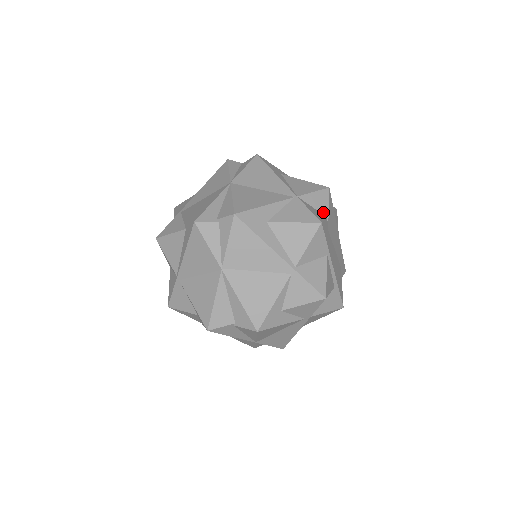
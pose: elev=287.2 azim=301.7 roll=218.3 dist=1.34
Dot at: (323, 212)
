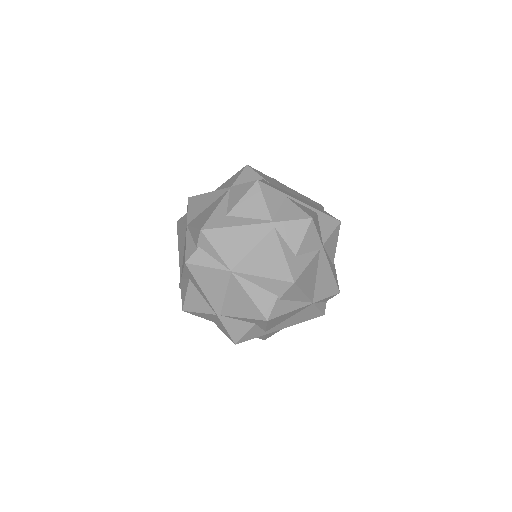
Dot at: (257, 179)
